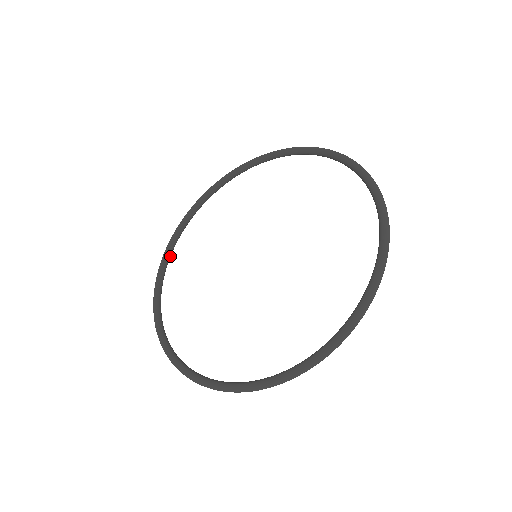
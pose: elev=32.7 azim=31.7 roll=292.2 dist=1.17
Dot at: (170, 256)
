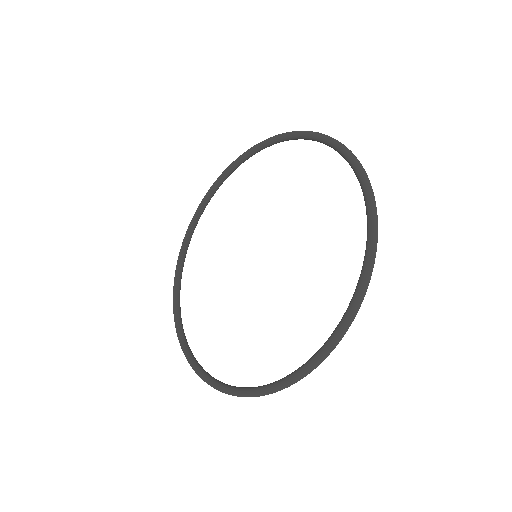
Dot at: (192, 353)
